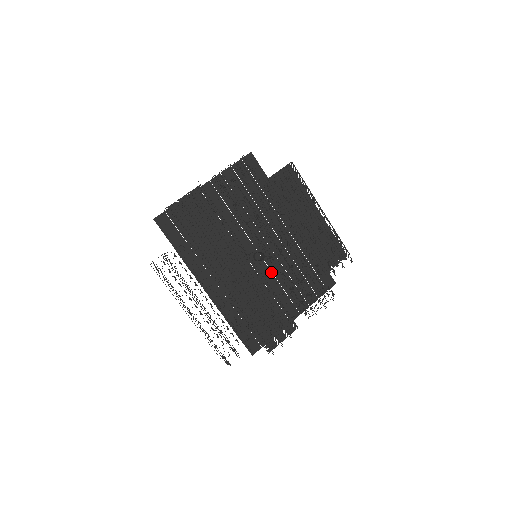
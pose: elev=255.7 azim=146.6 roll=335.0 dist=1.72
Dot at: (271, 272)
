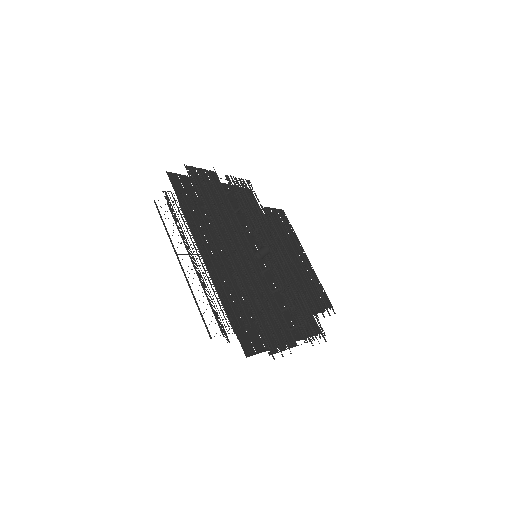
Dot at: occluded
